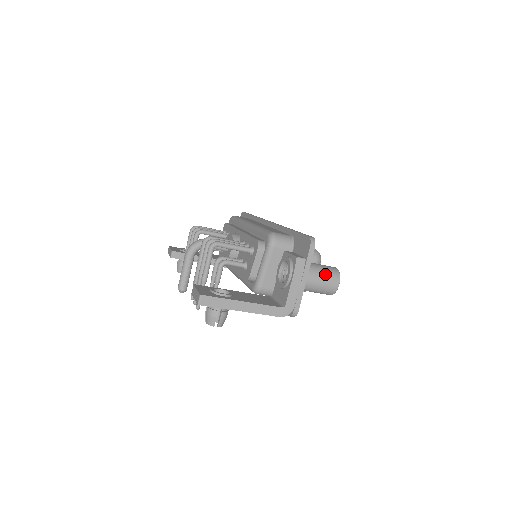
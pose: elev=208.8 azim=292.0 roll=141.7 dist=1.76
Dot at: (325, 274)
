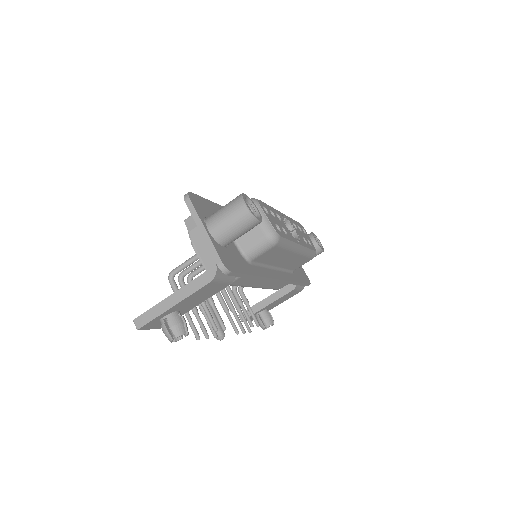
Dot at: (225, 209)
